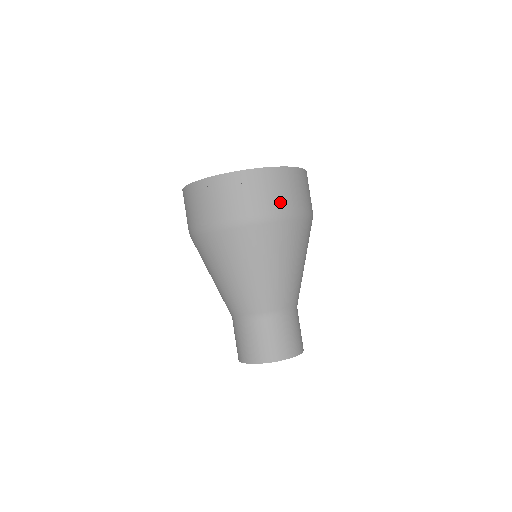
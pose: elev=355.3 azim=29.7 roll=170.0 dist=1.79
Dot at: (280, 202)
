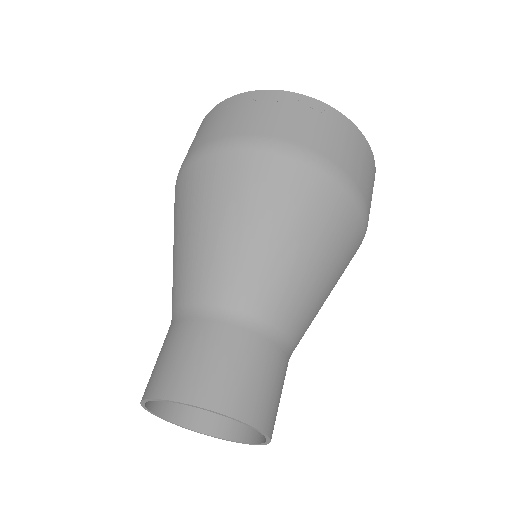
Dot at: (355, 171)
